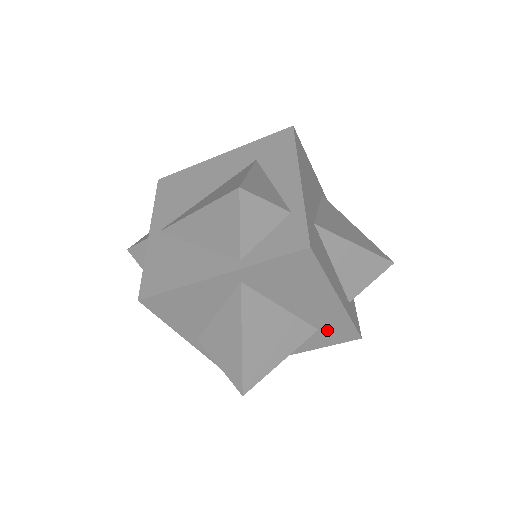
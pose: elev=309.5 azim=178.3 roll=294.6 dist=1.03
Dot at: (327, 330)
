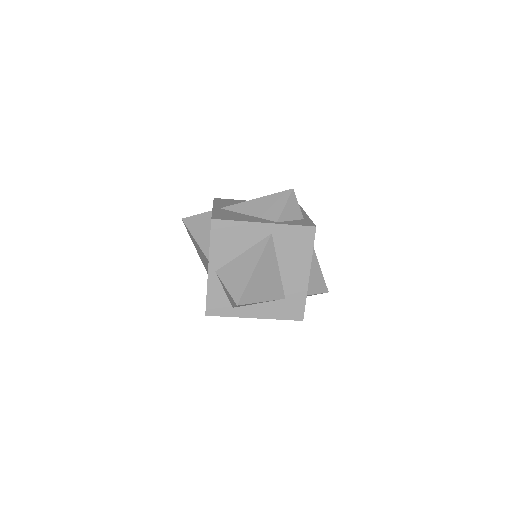
Dot at: (289, 302)
